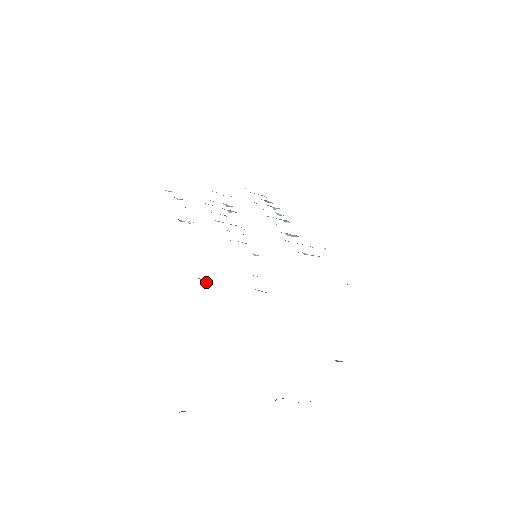
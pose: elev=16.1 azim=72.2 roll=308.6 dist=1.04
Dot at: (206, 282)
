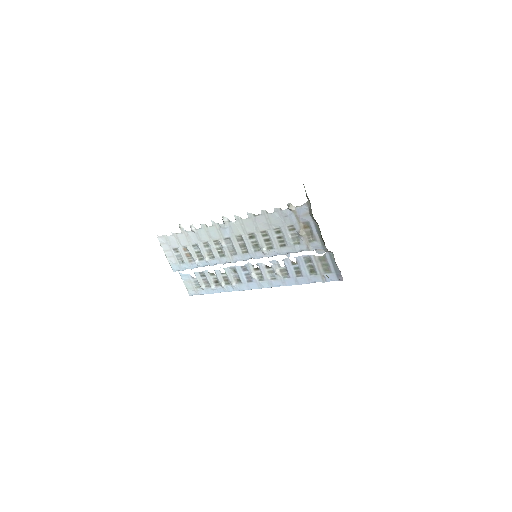
Dot at: (292, 208)
